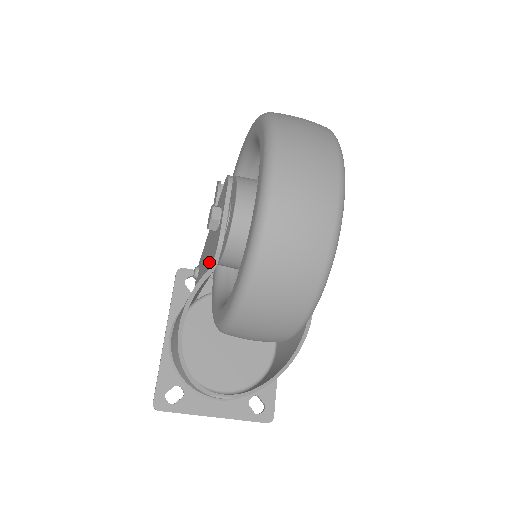
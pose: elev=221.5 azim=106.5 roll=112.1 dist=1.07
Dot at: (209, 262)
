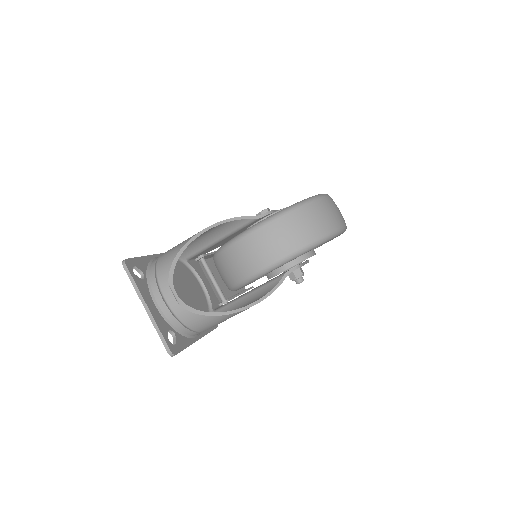
Dot at: occluded
